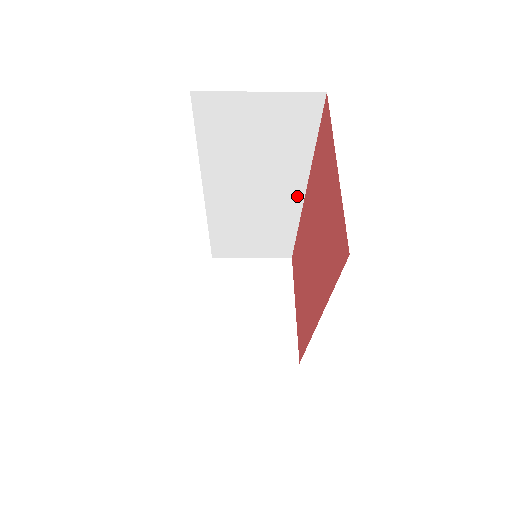
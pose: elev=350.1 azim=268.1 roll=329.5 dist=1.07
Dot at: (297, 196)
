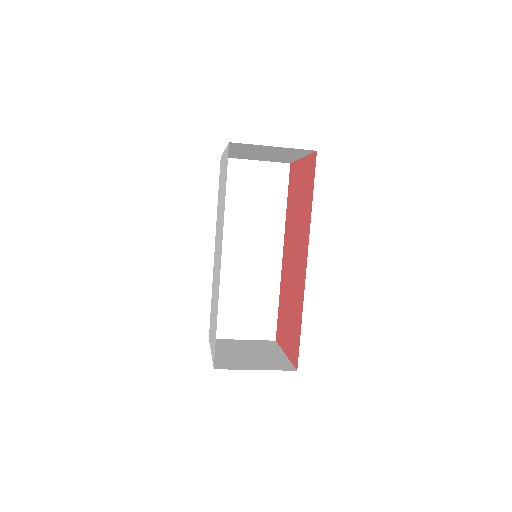
Dot at: (278, 253)
